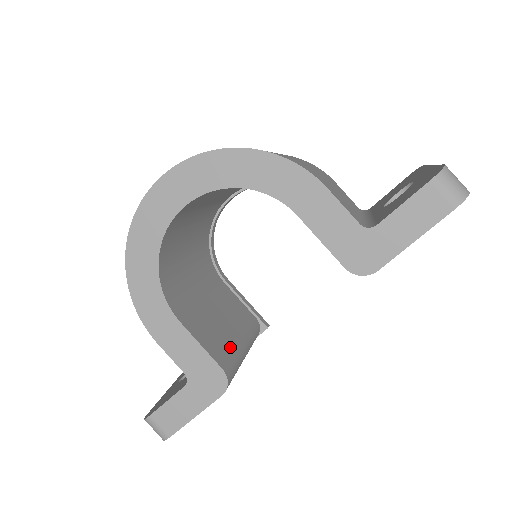
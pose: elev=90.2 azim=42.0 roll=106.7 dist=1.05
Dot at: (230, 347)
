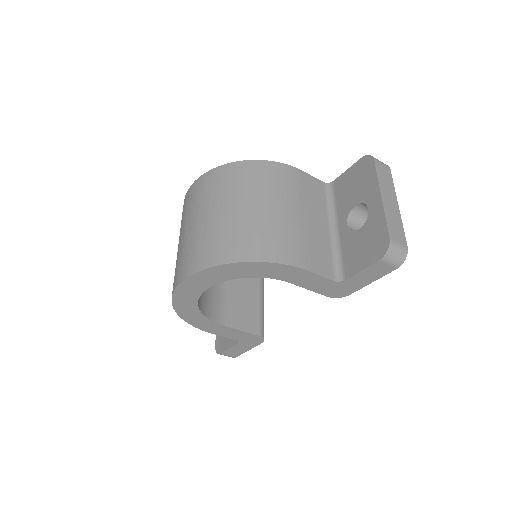
Dot at: (256, 310)
